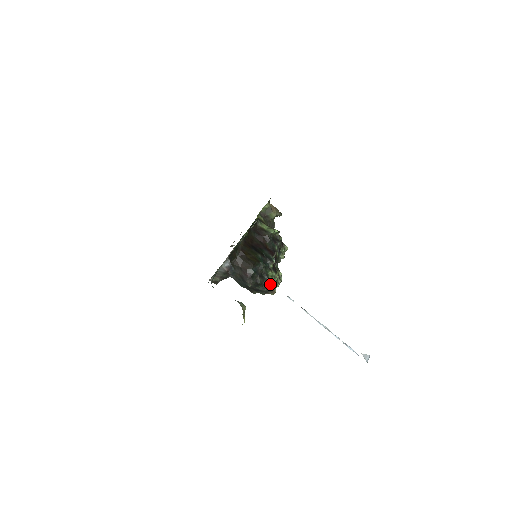
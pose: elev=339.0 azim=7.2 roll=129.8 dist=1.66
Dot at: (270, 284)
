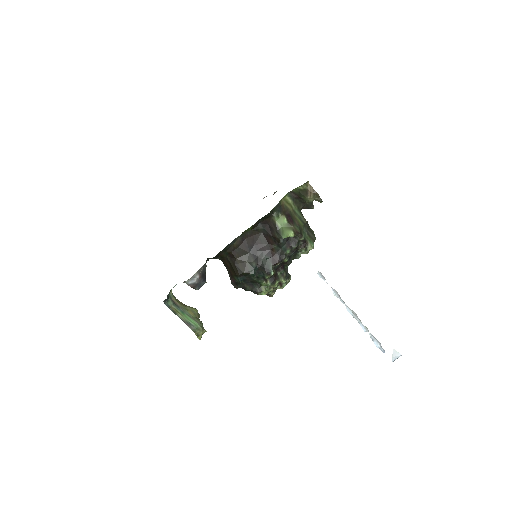
Dot at: (260, 294)
